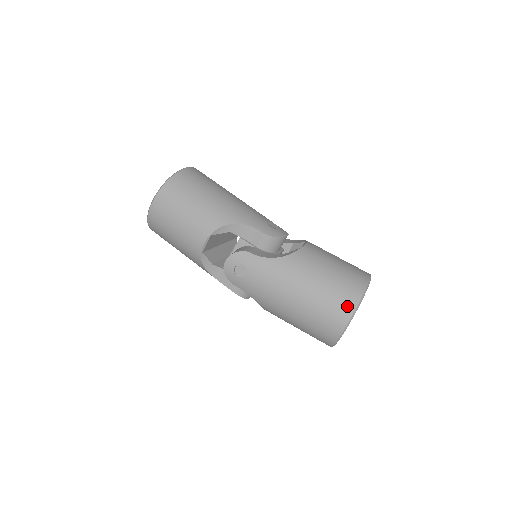
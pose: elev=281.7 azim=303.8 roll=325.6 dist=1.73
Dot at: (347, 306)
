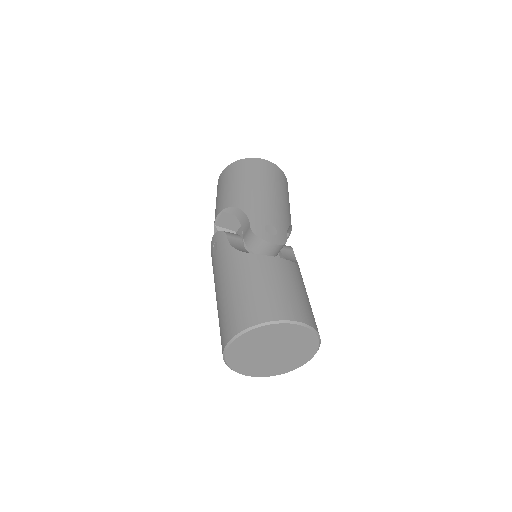
Dot at: (239, 323)
